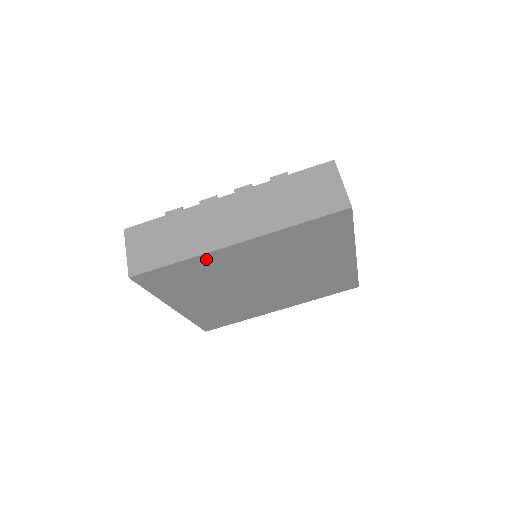
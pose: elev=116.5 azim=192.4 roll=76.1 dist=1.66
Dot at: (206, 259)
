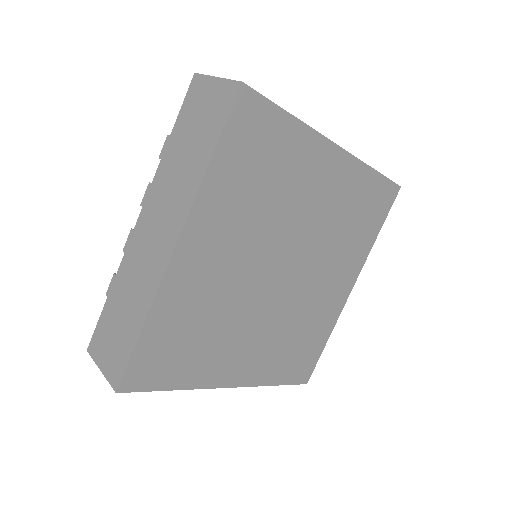
Dot at: (170, 296)
